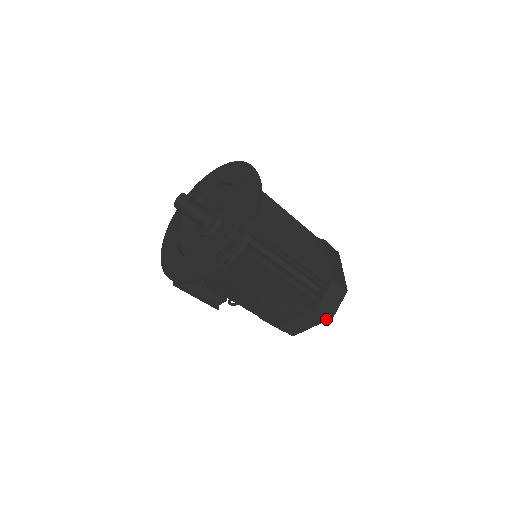
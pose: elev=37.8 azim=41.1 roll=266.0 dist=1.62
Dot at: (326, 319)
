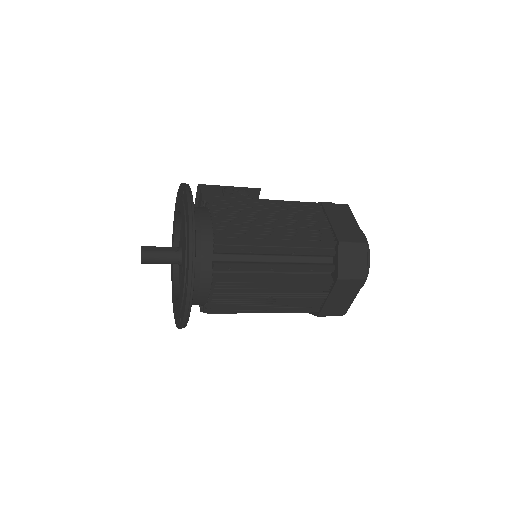
Dot at: occluded
